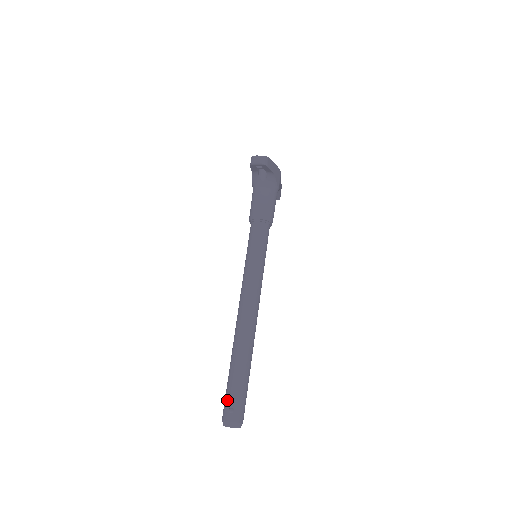
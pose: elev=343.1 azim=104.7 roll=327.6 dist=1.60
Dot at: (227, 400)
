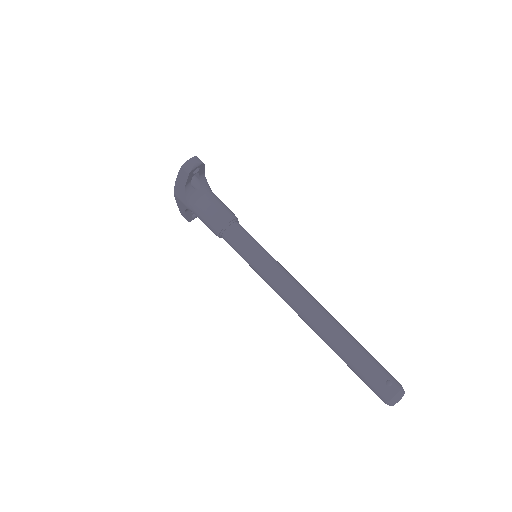
Dot at: (376, 381)
